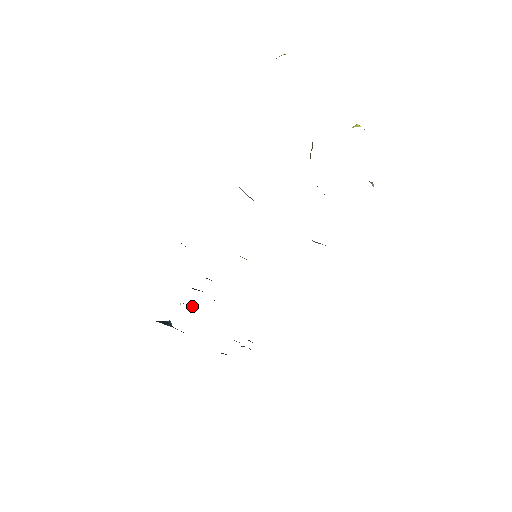
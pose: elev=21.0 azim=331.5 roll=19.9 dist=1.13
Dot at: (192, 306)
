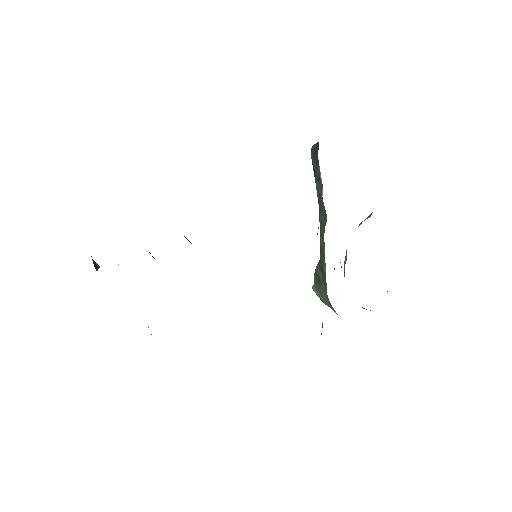
Dot at: occluded
